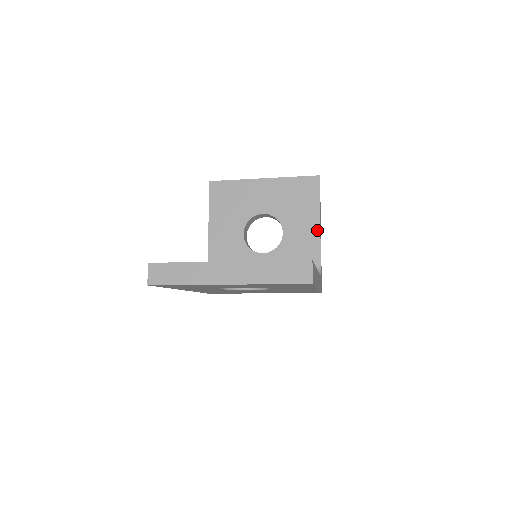
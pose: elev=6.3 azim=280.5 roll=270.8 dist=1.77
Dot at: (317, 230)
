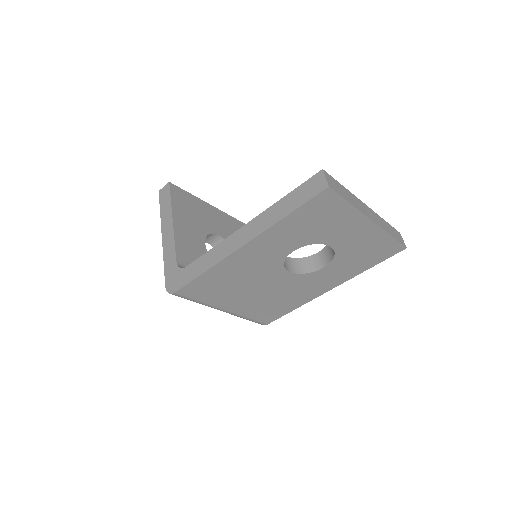
Dot at: occluded
